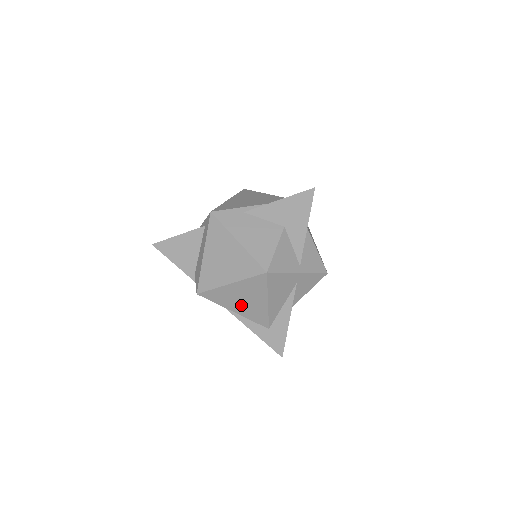
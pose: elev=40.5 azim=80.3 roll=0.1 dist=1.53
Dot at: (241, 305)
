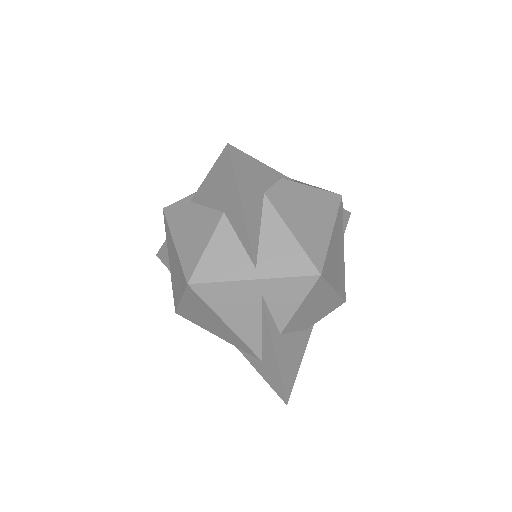
Dot at: (213, 327)
